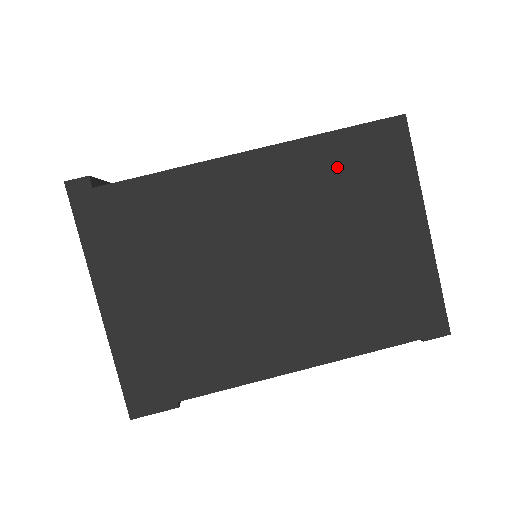
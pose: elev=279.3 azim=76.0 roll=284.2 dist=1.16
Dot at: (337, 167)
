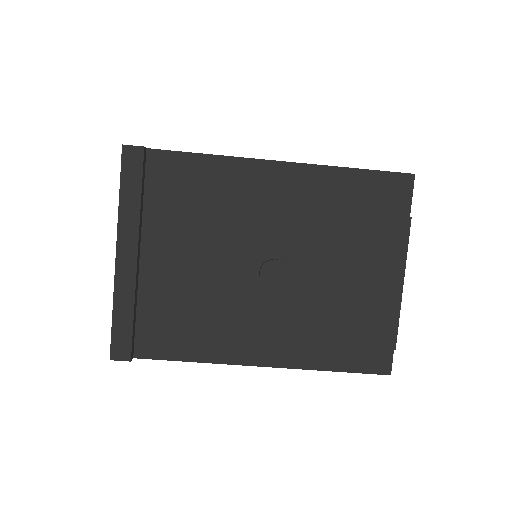
Dot at: occluded
